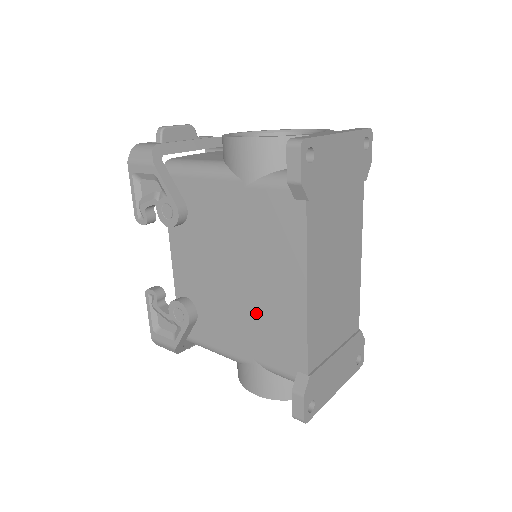
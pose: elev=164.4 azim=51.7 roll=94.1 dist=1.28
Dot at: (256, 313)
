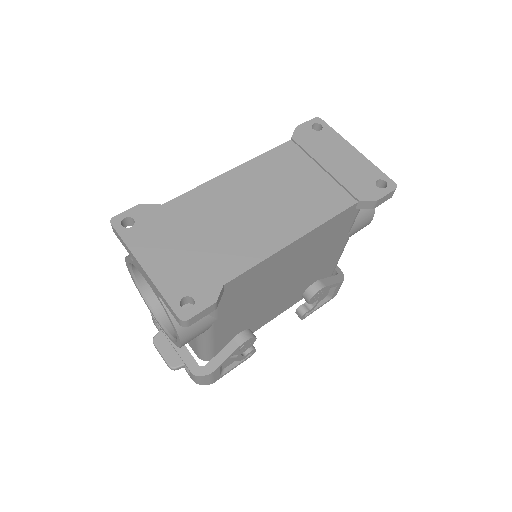
Dot at: occluded
